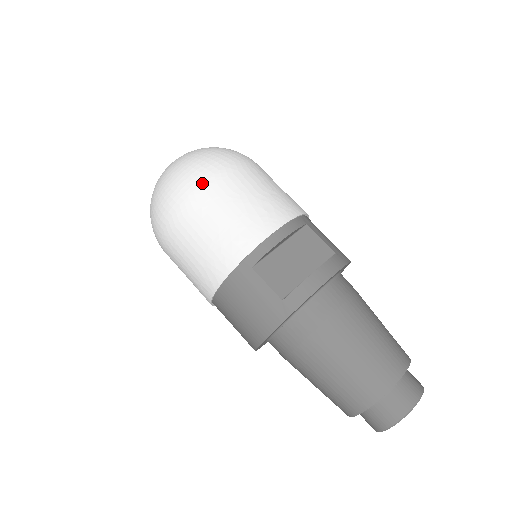
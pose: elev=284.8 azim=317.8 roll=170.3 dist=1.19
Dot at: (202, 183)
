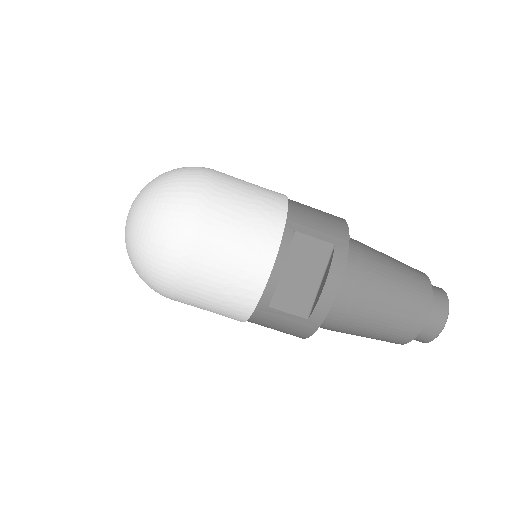
Dot at: (179, 259)
